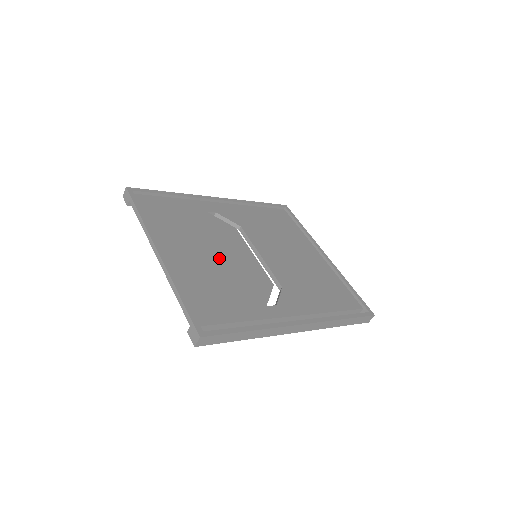
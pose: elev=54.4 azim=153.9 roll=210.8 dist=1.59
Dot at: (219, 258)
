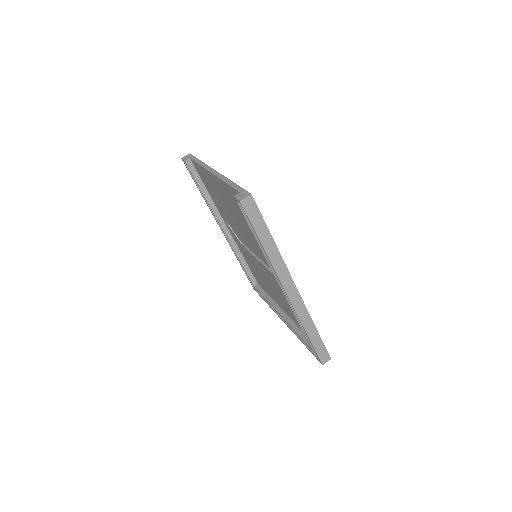
Dot at: occluded
